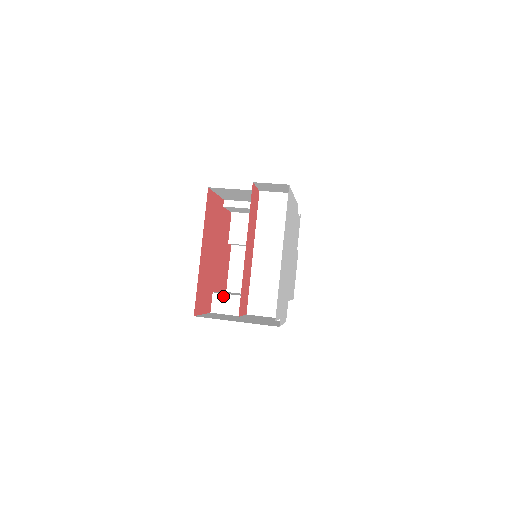
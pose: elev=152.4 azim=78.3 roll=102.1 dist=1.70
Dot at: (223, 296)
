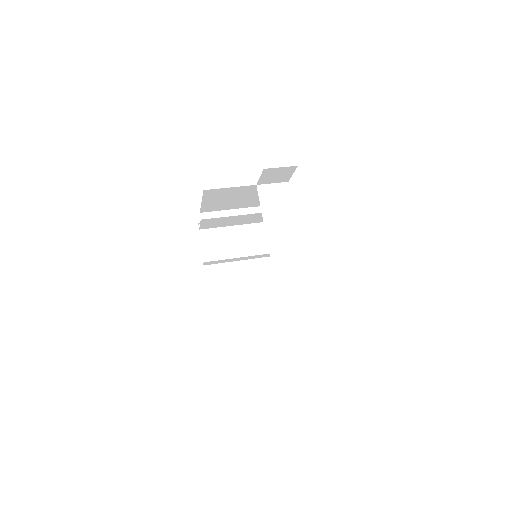
Dot at: (227, 308)
